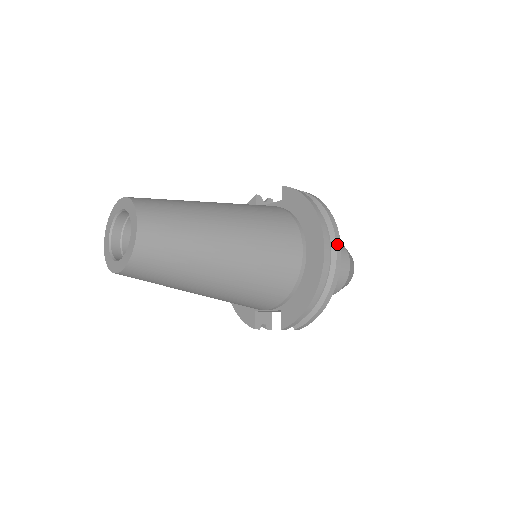
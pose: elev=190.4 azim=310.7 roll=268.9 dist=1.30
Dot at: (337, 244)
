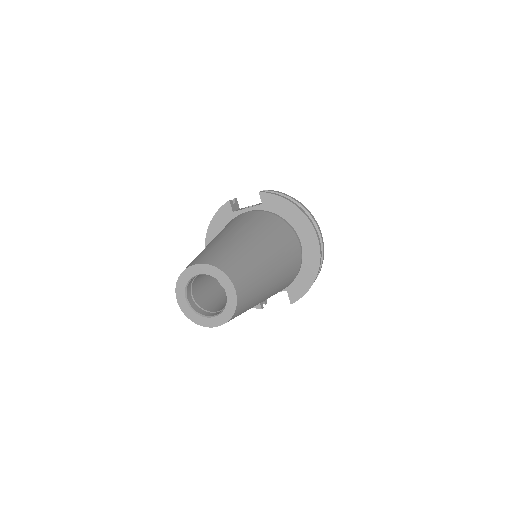
Dot at: (320, 231)
